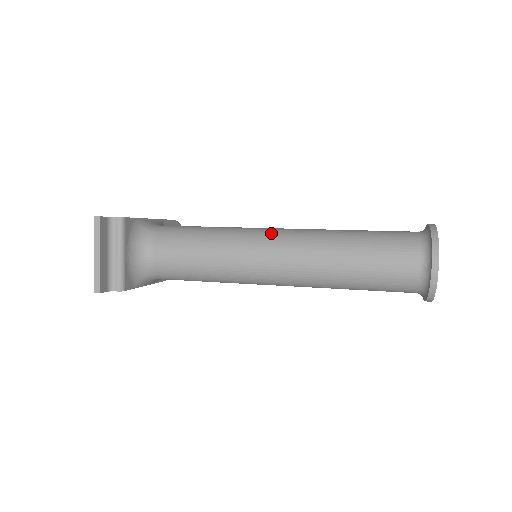
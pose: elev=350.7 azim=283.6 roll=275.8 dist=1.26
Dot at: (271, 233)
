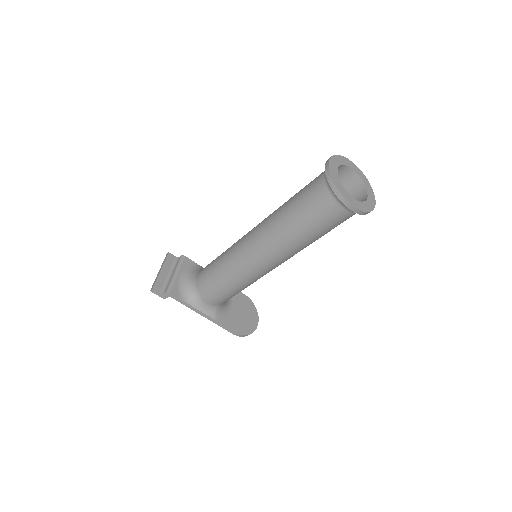
Dot at: occluded
